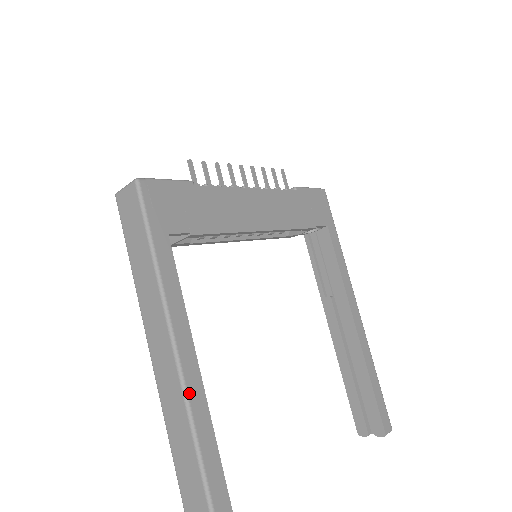
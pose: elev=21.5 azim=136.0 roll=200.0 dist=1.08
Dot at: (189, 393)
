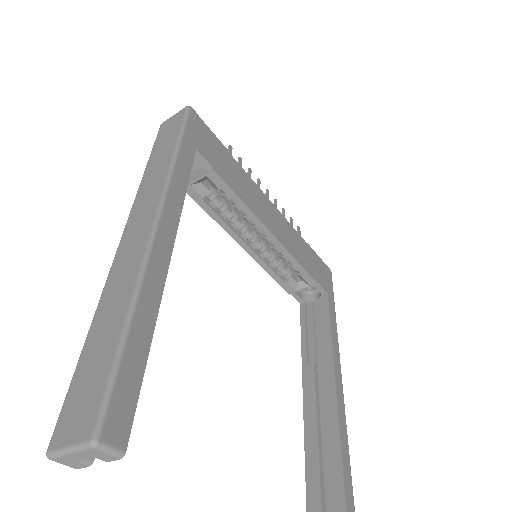
Dot at: (155, 245)
